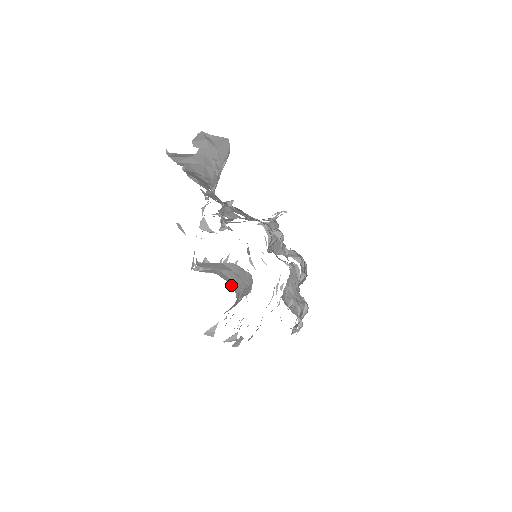
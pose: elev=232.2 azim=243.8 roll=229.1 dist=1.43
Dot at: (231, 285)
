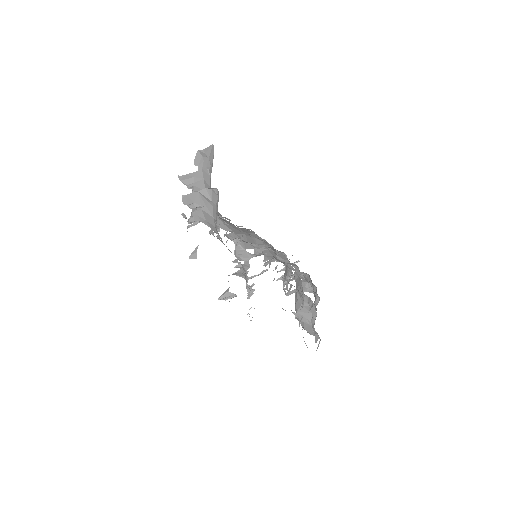
Dot at: (215, 230)
